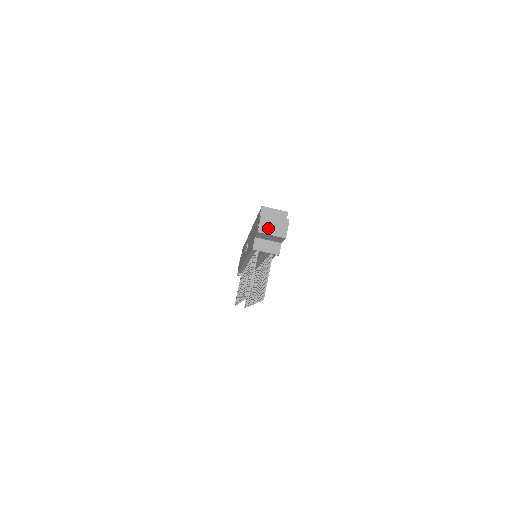
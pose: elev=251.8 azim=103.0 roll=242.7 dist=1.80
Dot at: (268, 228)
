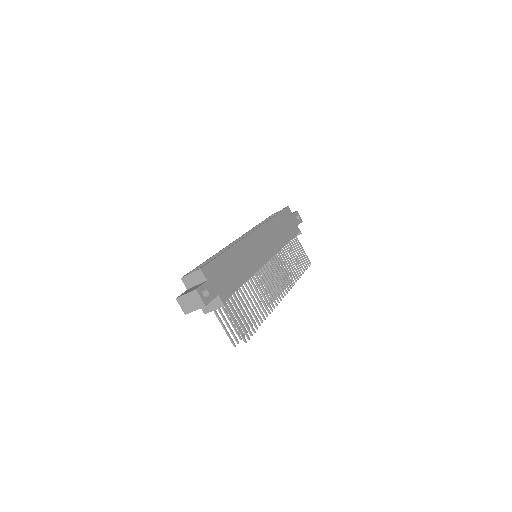
Dot at: (188, 307)
